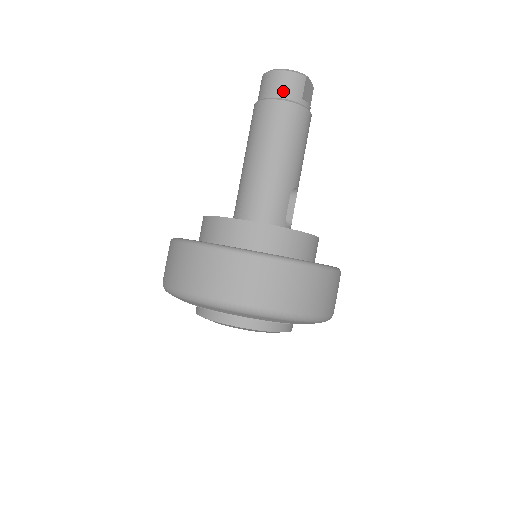
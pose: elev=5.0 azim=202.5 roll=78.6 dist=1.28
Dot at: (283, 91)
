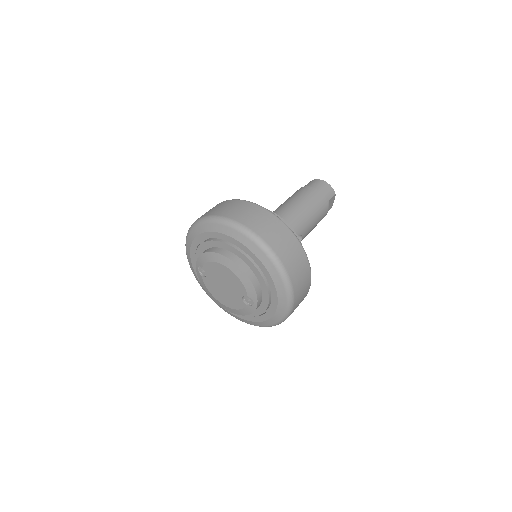
Dot at: (322, 189)
